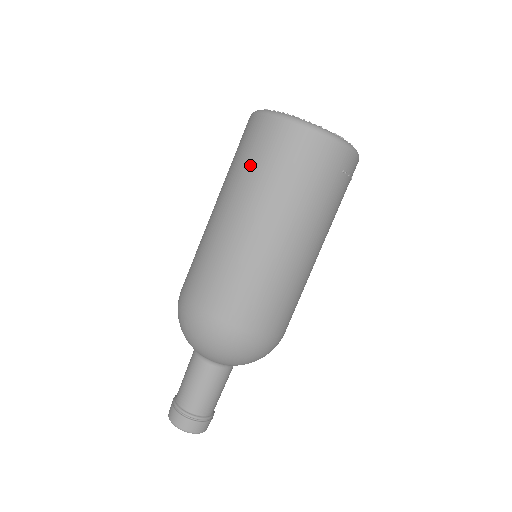
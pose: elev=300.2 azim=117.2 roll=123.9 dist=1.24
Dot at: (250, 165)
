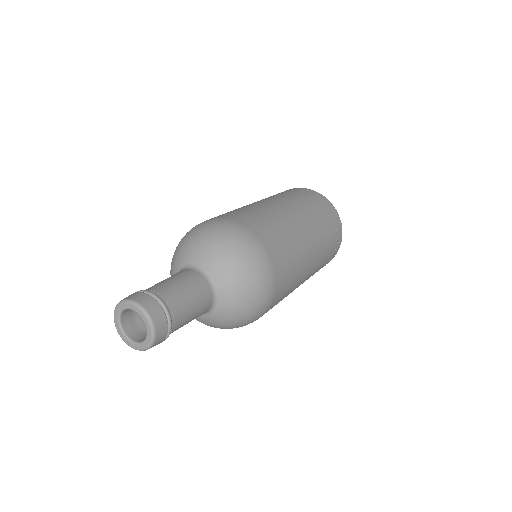
Dot at: (280, 194)
